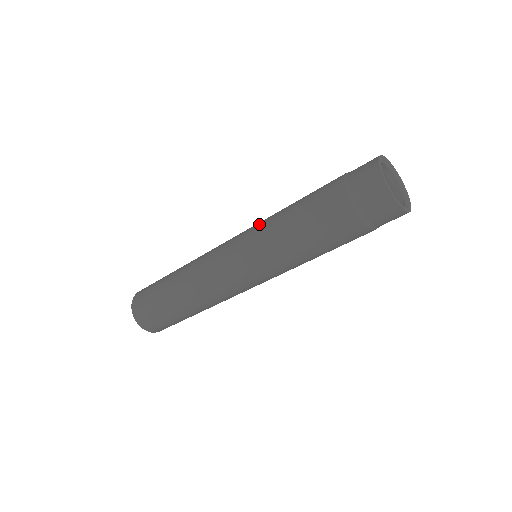
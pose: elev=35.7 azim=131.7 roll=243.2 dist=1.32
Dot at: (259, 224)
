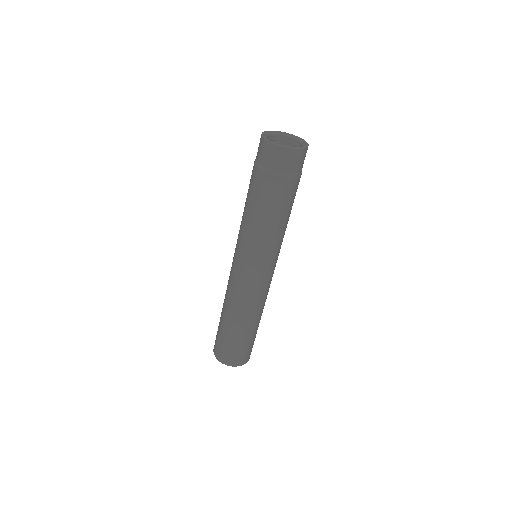
Dot at: occluded
